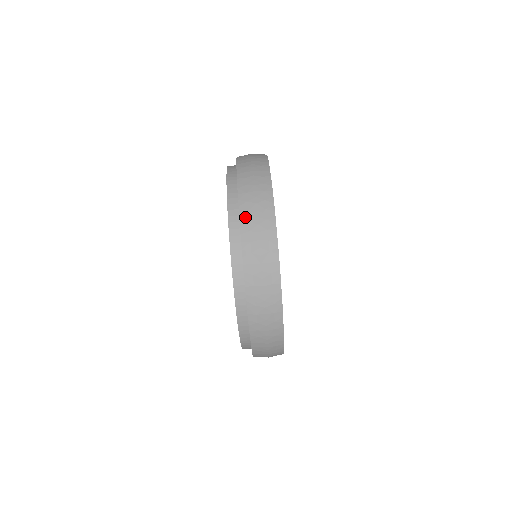
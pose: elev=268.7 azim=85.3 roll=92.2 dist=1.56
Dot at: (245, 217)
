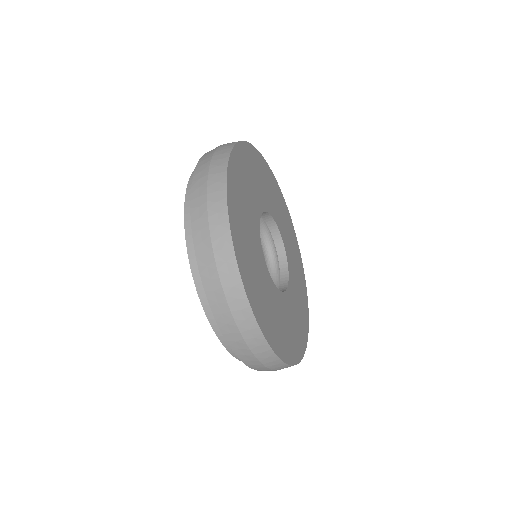
Dot at: (195, 204)
